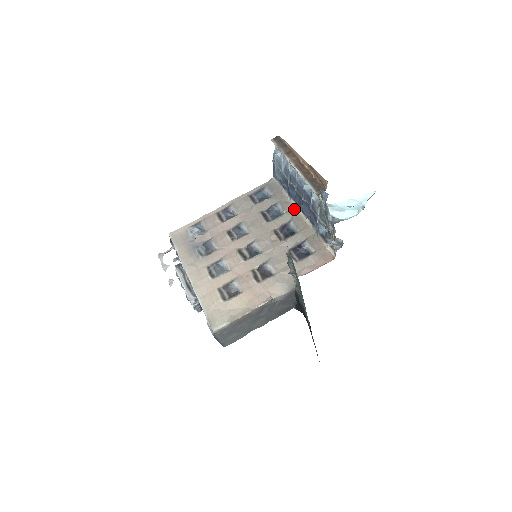
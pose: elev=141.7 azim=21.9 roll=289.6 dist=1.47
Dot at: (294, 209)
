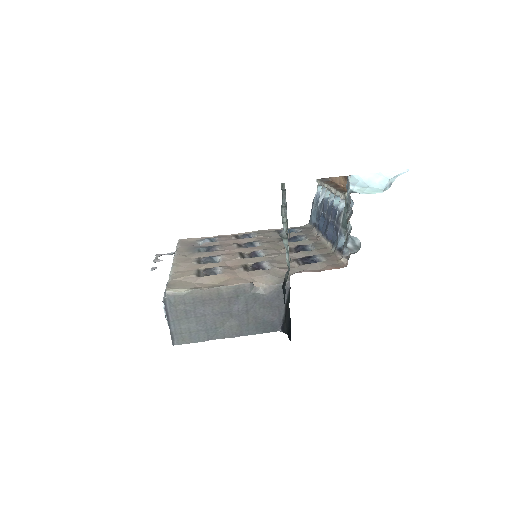
Dot at: (318, 239)
